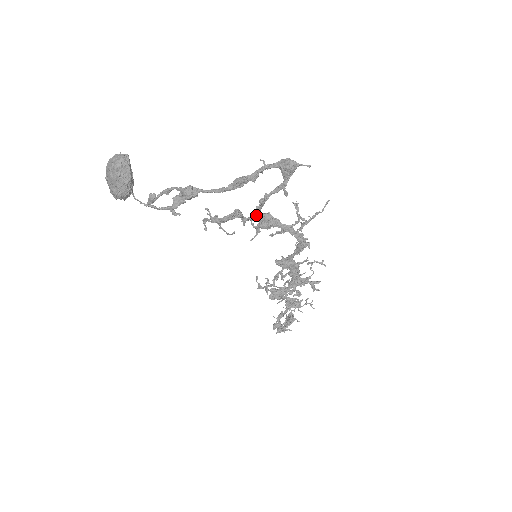
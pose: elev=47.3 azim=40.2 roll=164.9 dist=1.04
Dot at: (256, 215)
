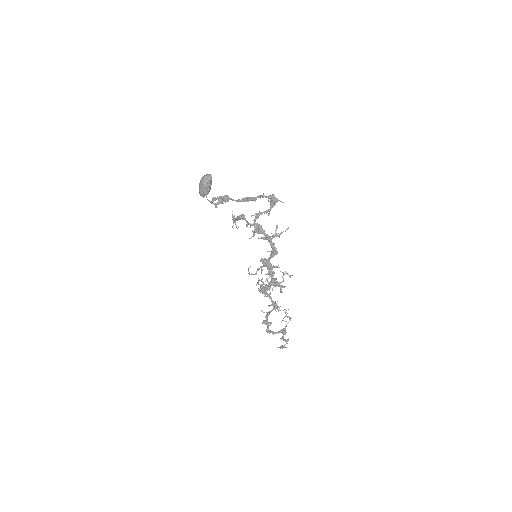
Dot at: (254, 223)
